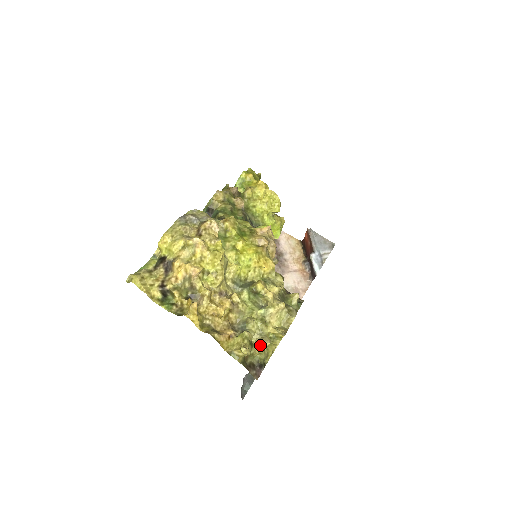
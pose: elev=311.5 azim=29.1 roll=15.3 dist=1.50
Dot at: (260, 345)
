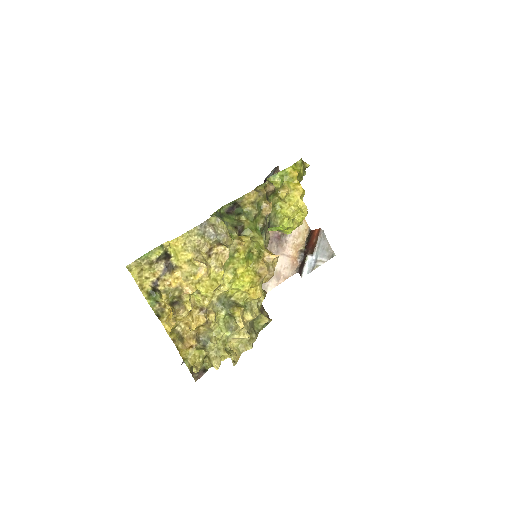
Dot at: (211, 363)
